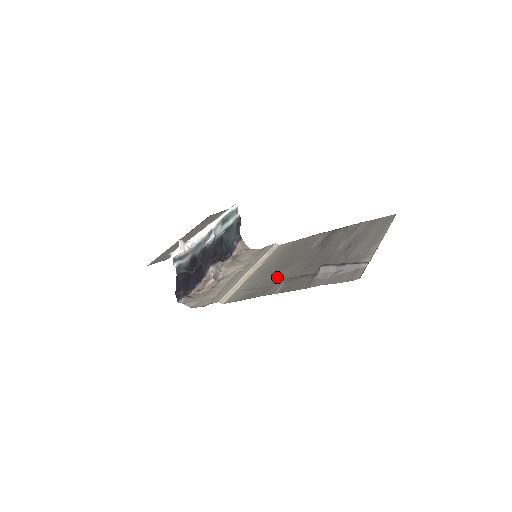
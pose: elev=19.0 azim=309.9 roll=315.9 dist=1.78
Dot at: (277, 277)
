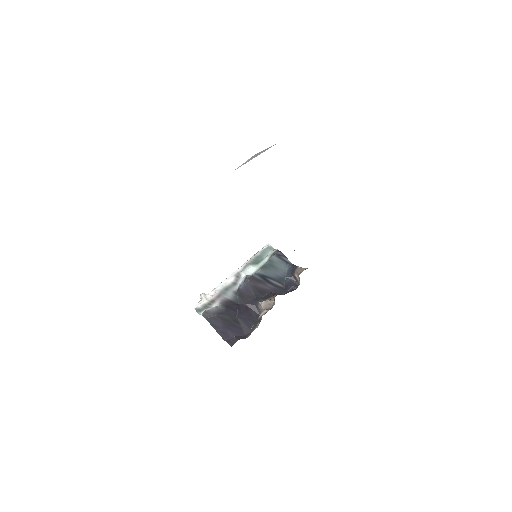
Dot at: occluded
